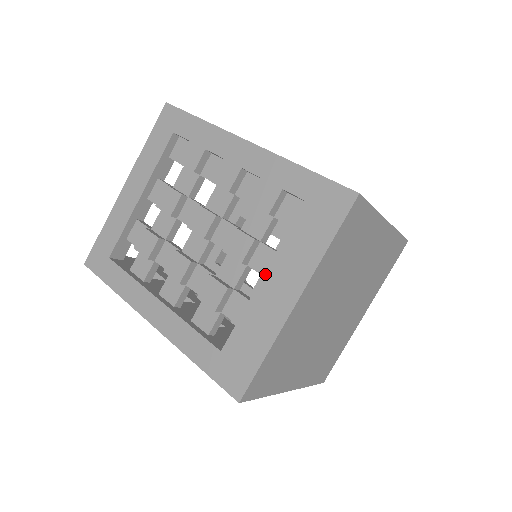
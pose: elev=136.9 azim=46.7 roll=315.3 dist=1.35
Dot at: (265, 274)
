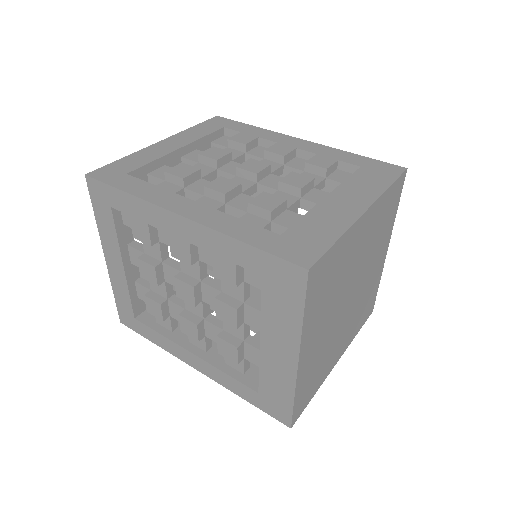
Dot at: (329, 195)
